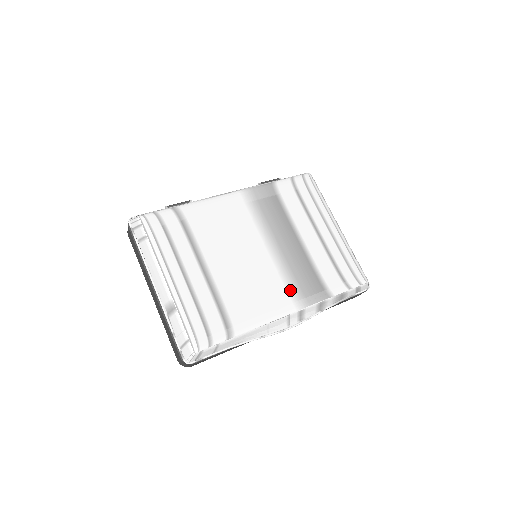
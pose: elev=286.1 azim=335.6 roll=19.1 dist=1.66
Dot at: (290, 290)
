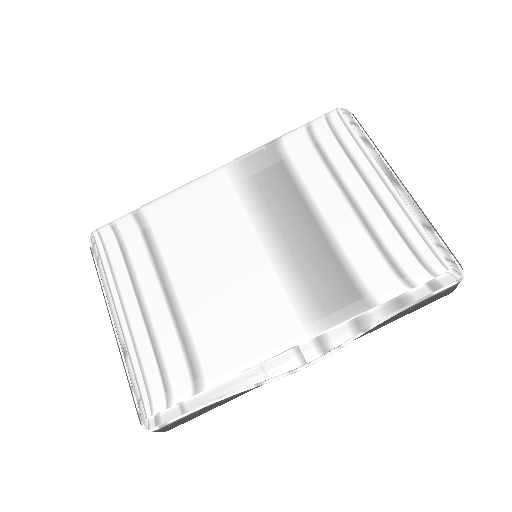
Dot at: (298, 304)
